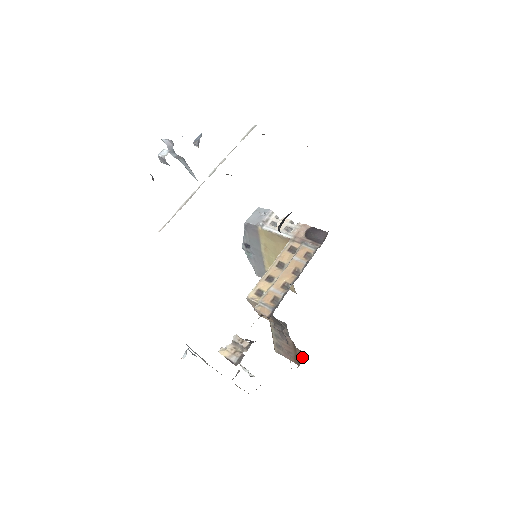
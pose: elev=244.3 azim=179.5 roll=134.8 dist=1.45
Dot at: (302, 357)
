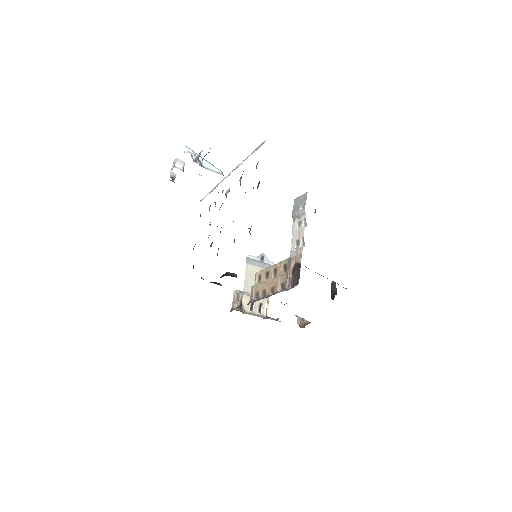
Dot at: occluded
